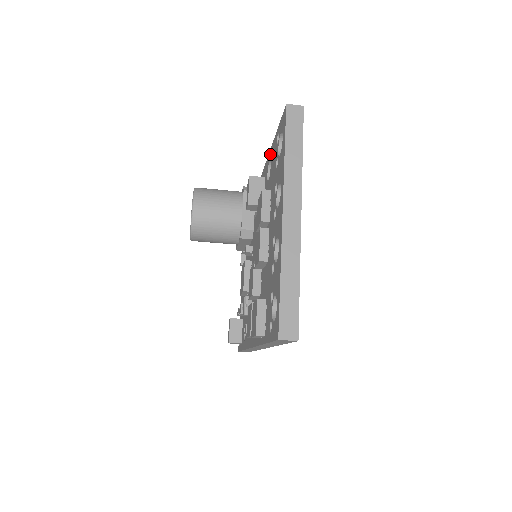
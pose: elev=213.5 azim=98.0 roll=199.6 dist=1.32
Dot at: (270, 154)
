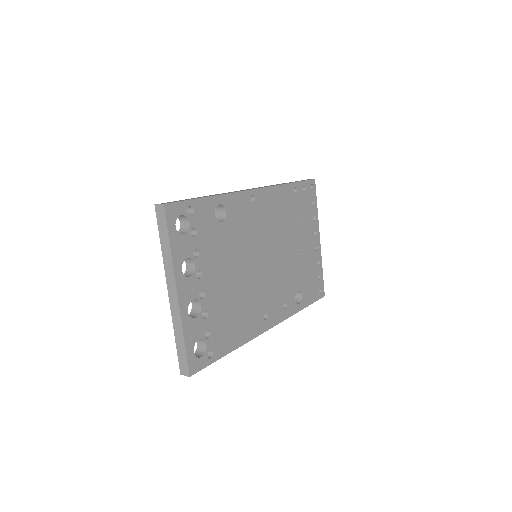
Dot at: occluded
